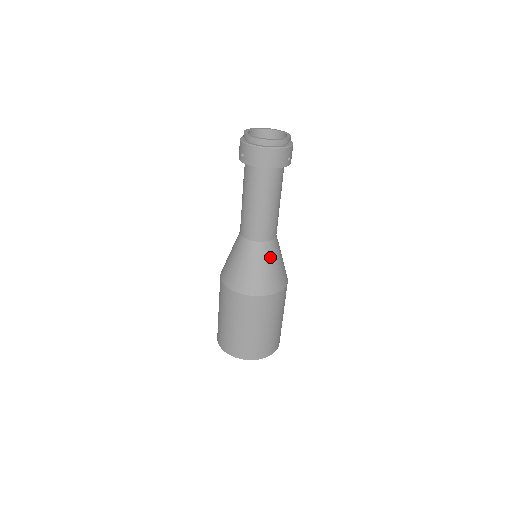
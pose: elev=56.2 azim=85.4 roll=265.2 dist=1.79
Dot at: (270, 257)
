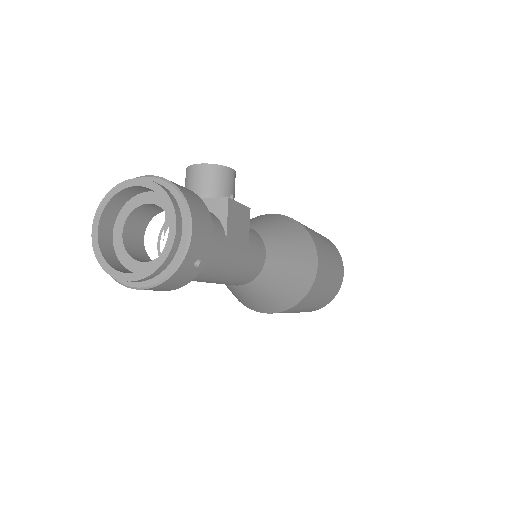
Dot at: (265, 289)
